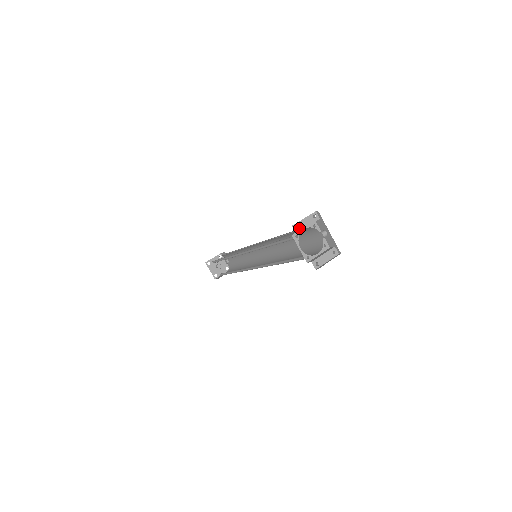
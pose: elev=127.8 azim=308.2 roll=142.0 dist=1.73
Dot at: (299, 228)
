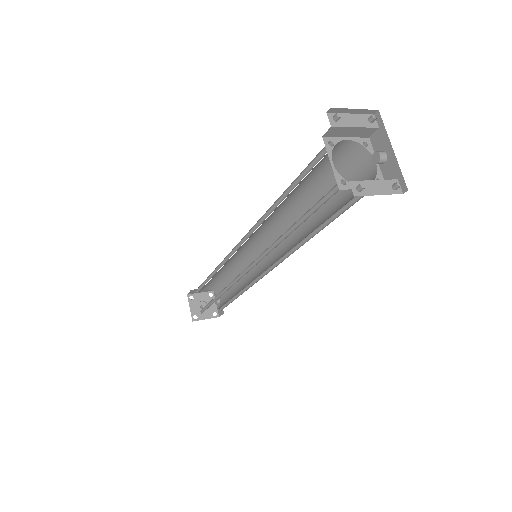
Dot at: (339, 122)
